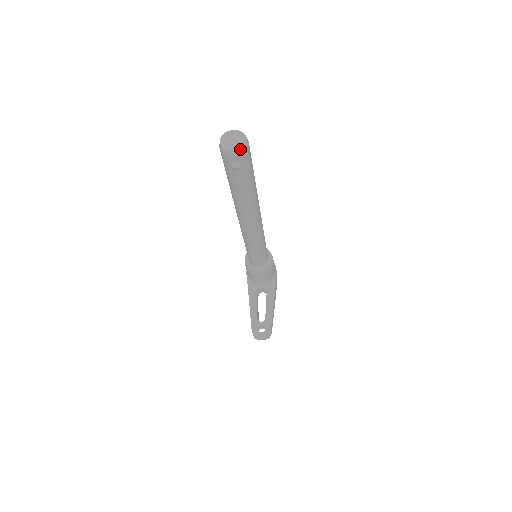
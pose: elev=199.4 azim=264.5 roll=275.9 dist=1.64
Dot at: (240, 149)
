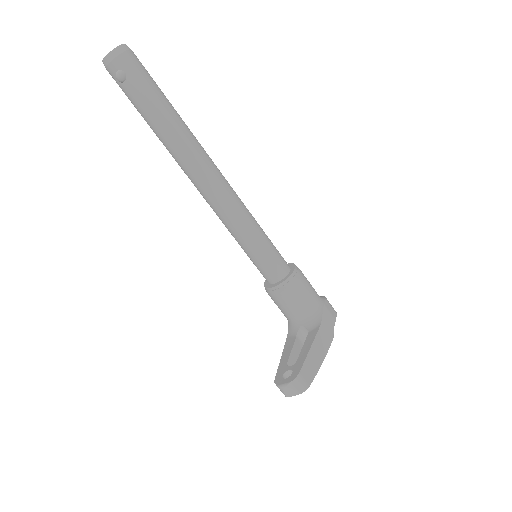
Dot at: (112, 50)
